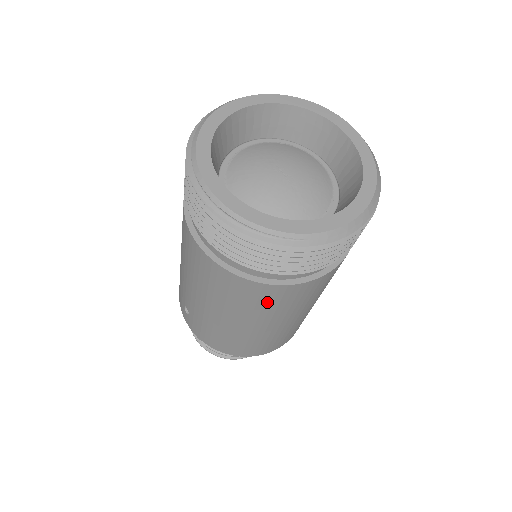
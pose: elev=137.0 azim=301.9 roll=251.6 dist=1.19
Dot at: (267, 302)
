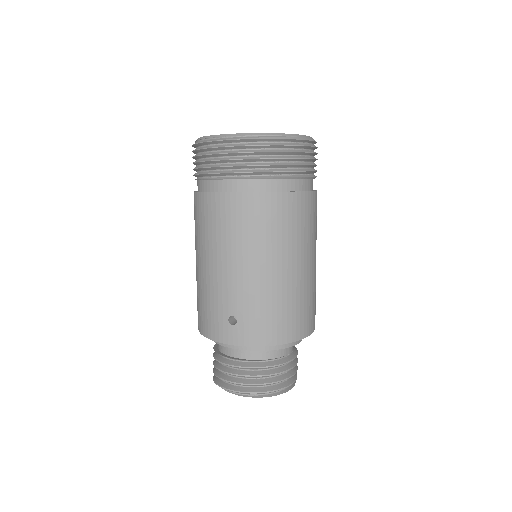
Dot at: (298, 220)
